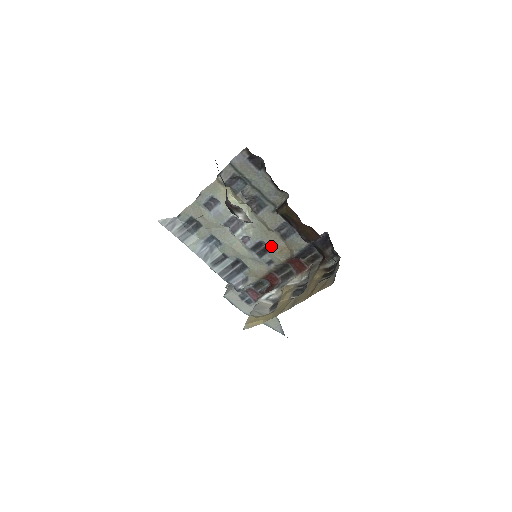
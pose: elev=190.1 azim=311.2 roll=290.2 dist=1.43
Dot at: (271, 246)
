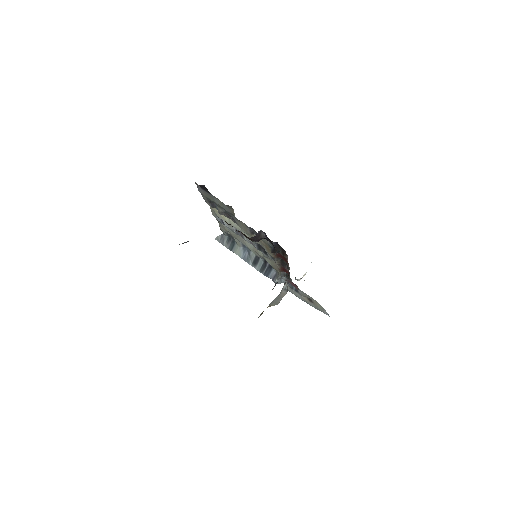
Dot at: (262, 246)
